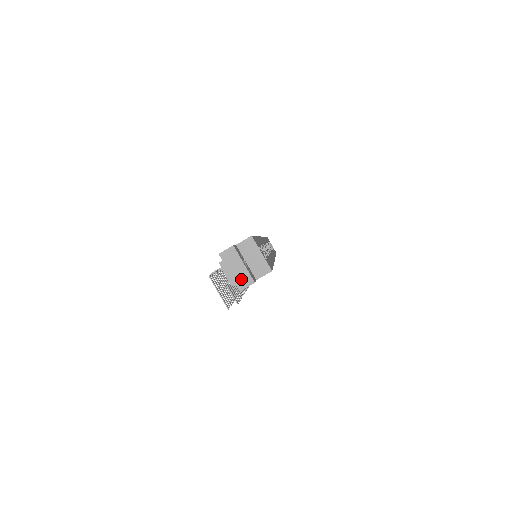
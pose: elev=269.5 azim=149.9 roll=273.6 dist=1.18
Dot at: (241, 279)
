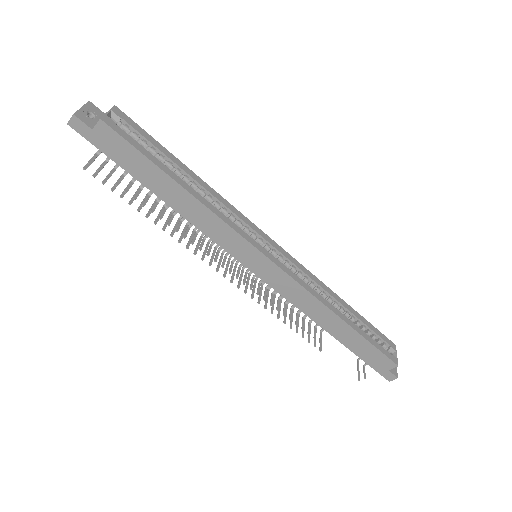
Dot at: (73, 117)
